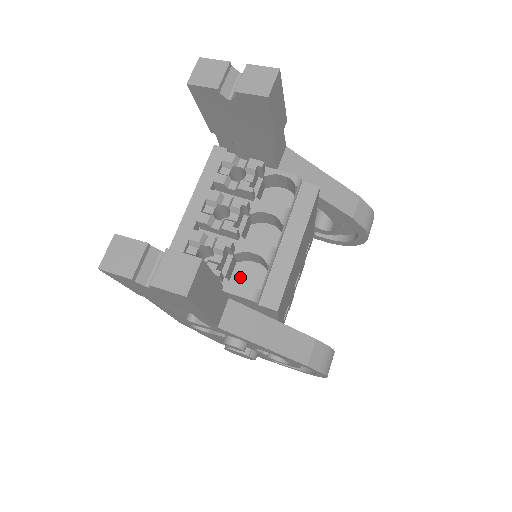
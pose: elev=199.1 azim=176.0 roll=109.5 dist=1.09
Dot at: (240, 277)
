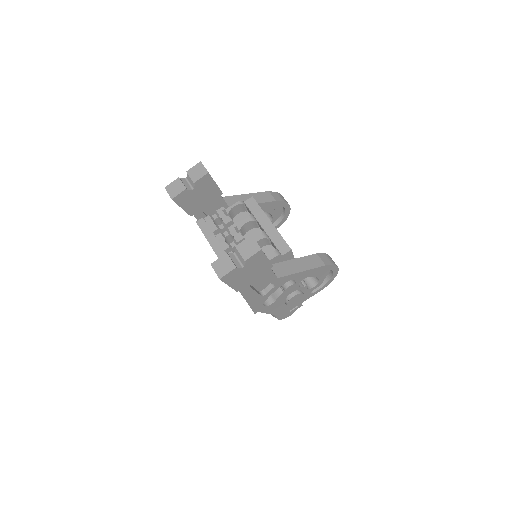
Dot at: occluded
